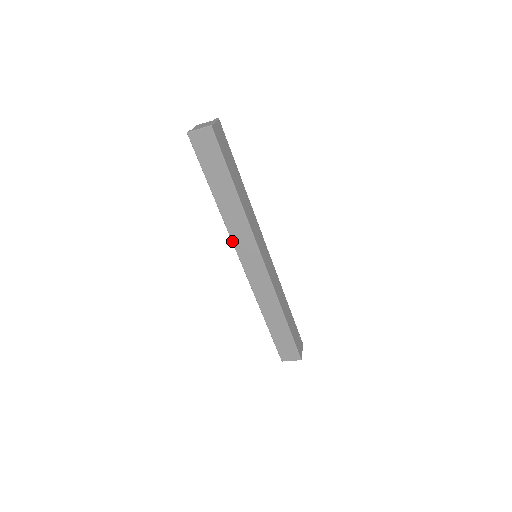
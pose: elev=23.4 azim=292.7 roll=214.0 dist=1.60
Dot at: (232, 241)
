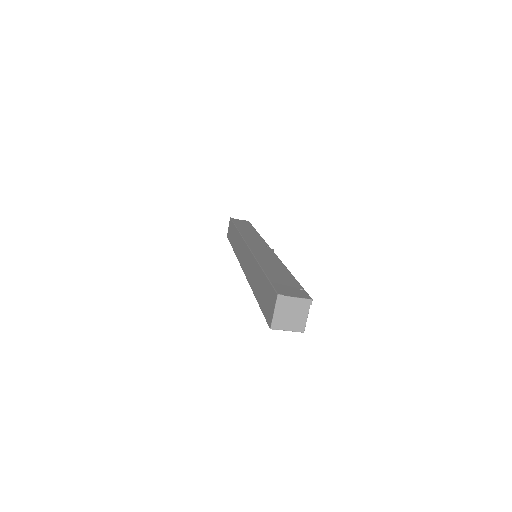
Dot at: (238, 260)
